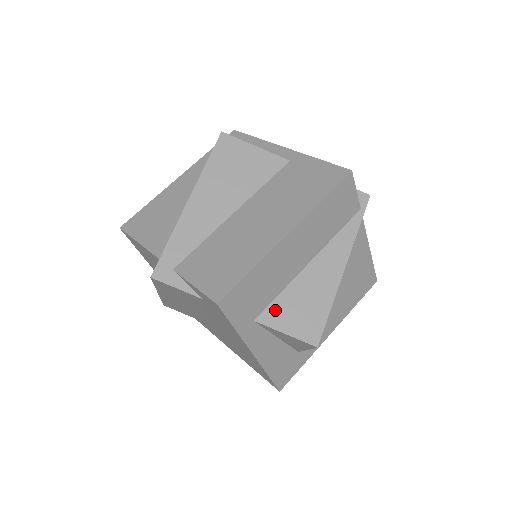
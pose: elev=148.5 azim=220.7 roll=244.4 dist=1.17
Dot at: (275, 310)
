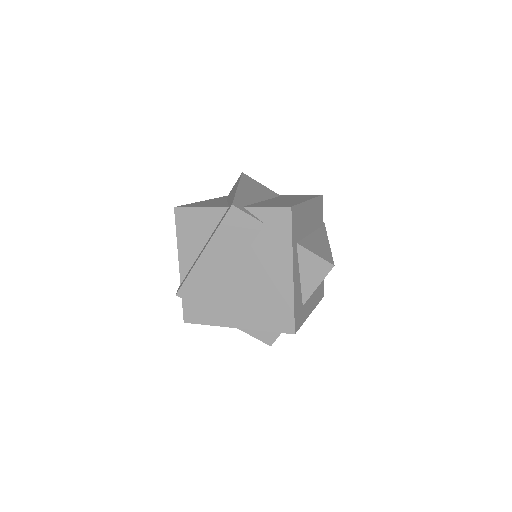
Dot at: (305, 243)
